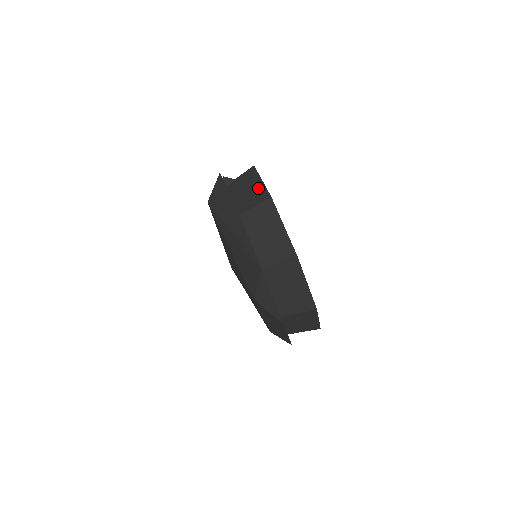
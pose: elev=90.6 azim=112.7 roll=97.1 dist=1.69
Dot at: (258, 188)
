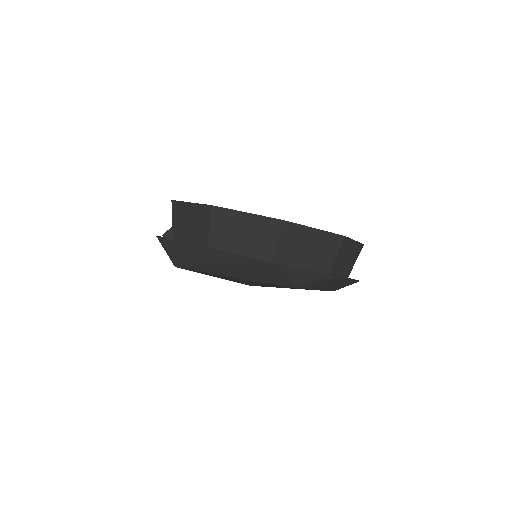
Dot at: (195, 211)
